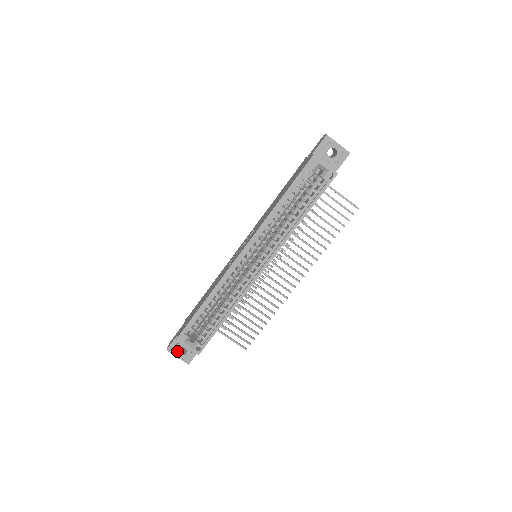
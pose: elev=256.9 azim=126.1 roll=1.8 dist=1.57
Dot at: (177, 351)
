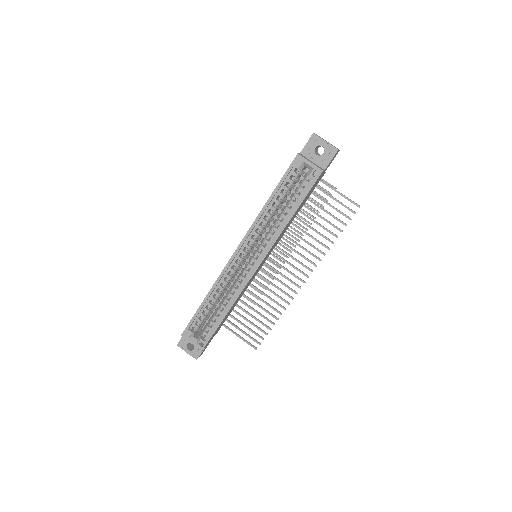
Dot at: (186, 346)
